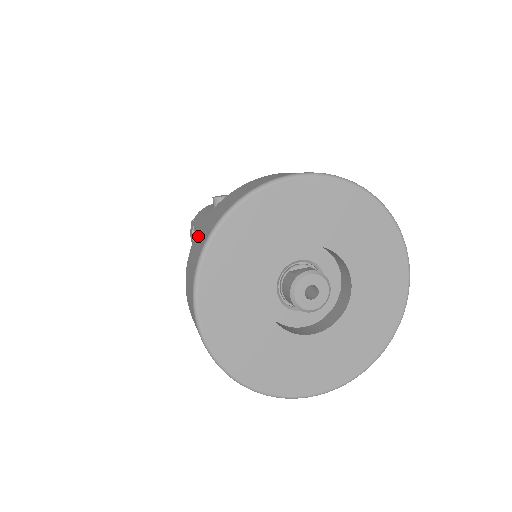
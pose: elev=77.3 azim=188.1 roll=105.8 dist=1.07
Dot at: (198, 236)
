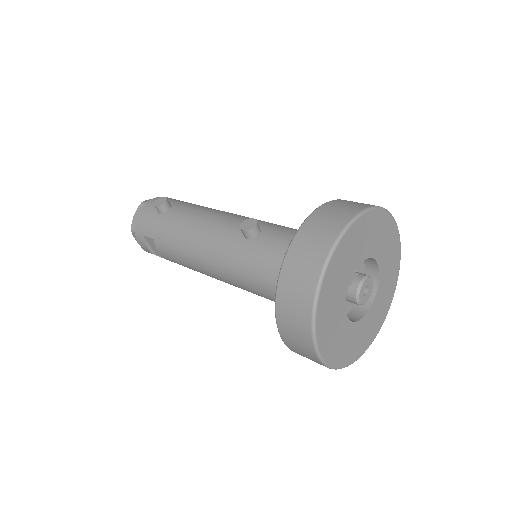
Dot at: (285, 299)
